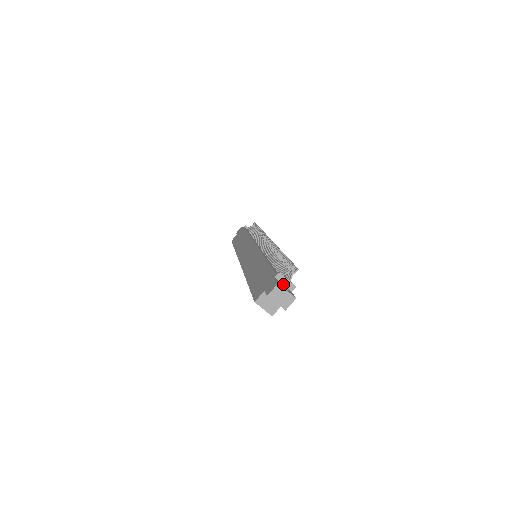
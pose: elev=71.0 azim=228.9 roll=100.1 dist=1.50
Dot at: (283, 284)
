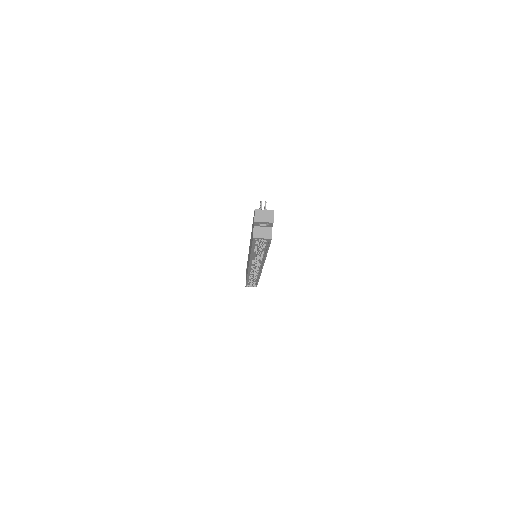
Dot at: occluded
